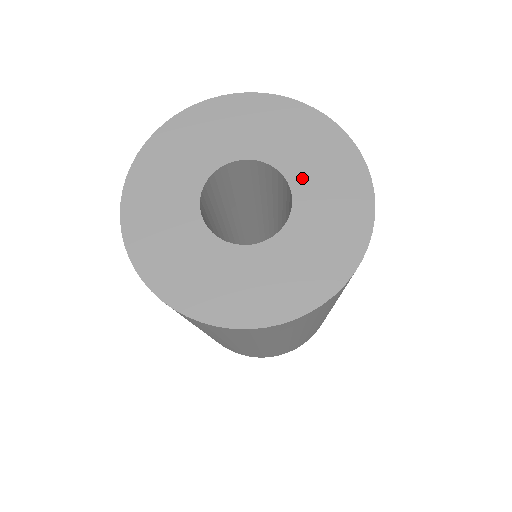
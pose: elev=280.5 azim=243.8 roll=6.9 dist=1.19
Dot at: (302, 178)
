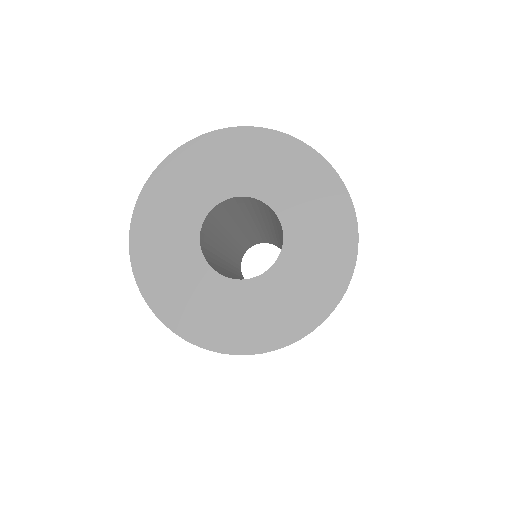
Dot at: (288, 268)
